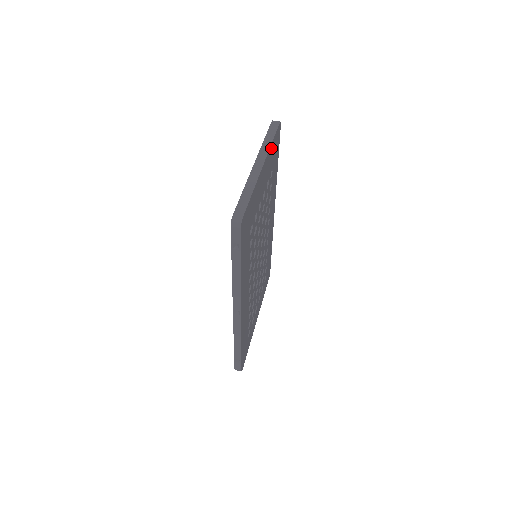
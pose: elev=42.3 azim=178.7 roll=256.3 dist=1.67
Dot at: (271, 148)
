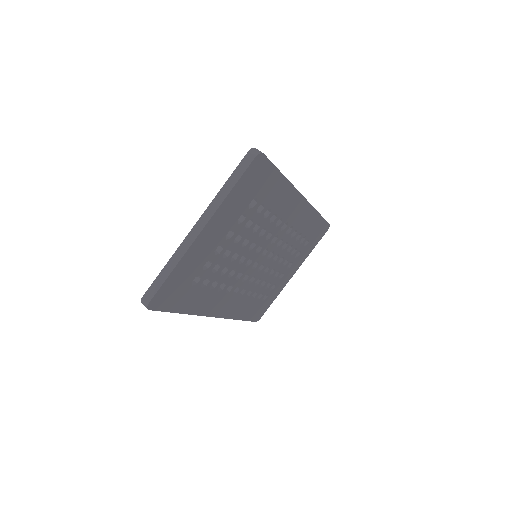
Dot at: (229, 198)
